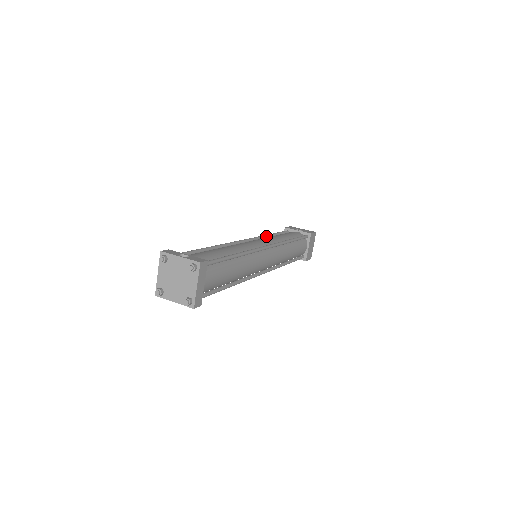
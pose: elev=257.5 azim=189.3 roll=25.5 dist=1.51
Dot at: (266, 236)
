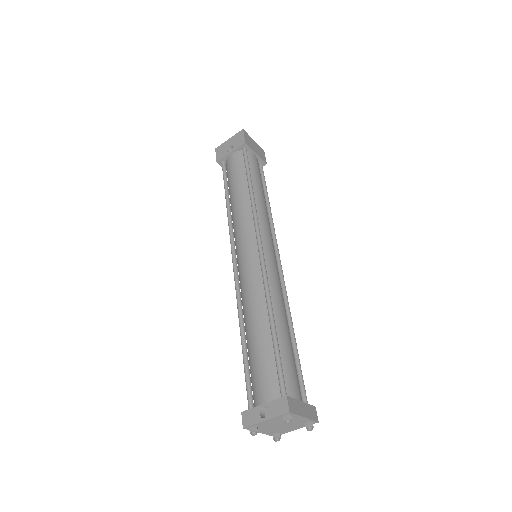
Dot at: (230, 214)
